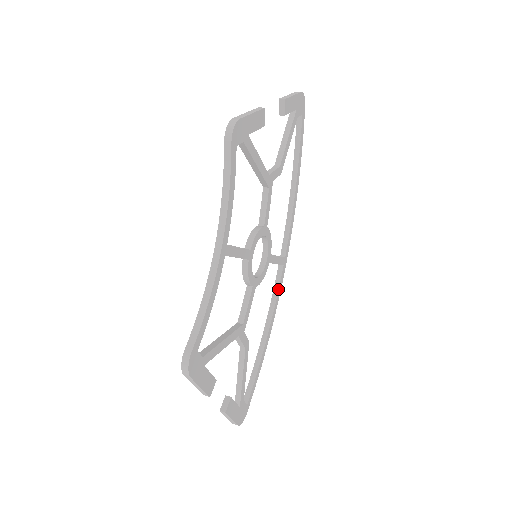
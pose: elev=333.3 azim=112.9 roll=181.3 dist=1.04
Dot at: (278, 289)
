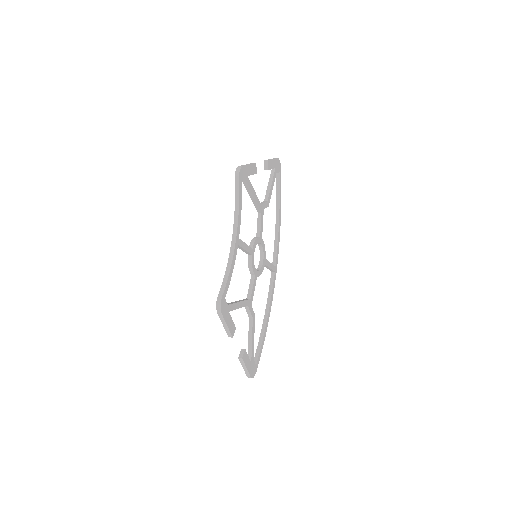
Dot at: (272, 288)
